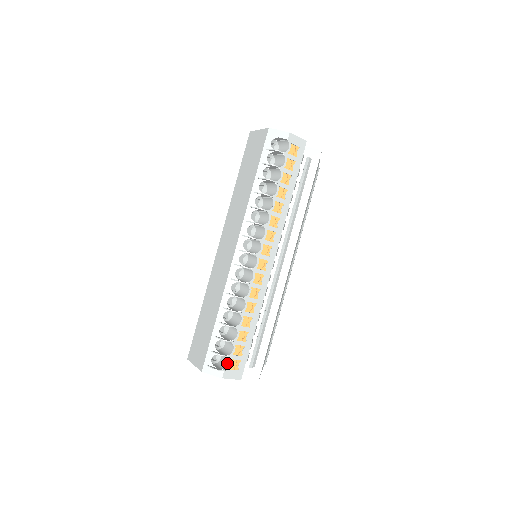
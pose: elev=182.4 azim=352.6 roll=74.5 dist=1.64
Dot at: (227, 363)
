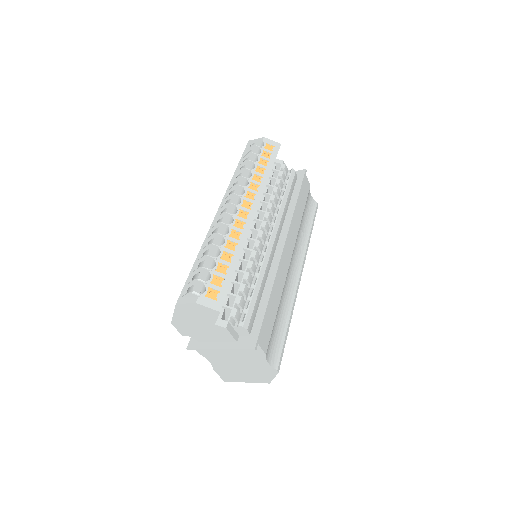
Dot at: (204, 293)
